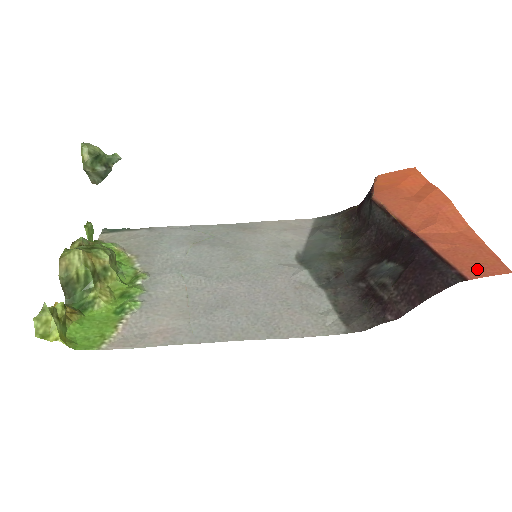
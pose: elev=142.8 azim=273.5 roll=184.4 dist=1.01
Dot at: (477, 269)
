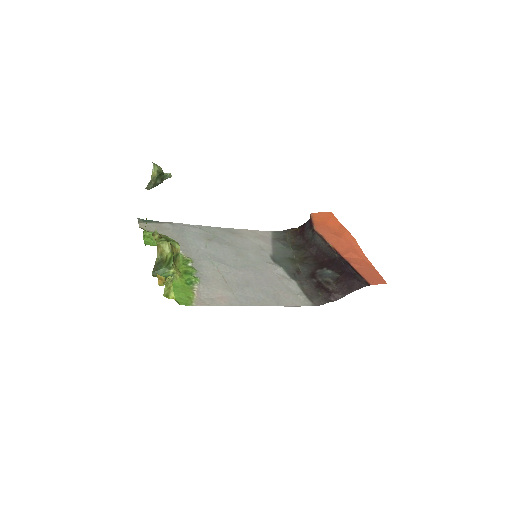
Dot at: (373, 280)
